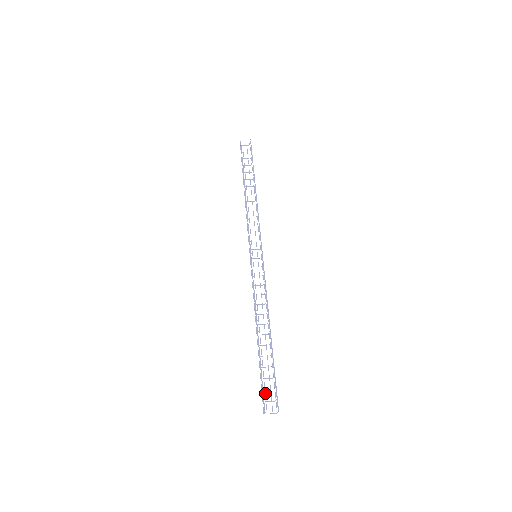
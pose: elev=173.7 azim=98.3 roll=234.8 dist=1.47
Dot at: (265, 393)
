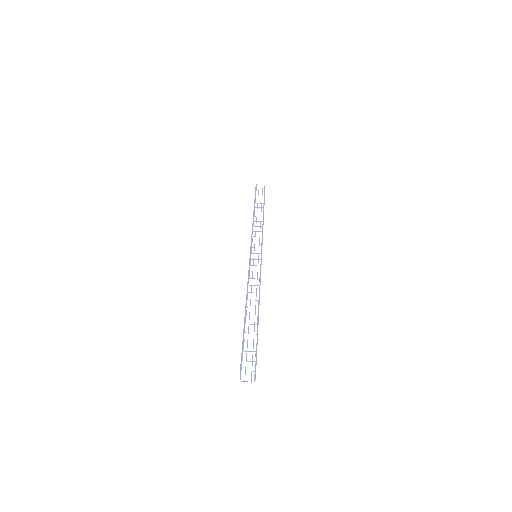
Dot at: occluded
